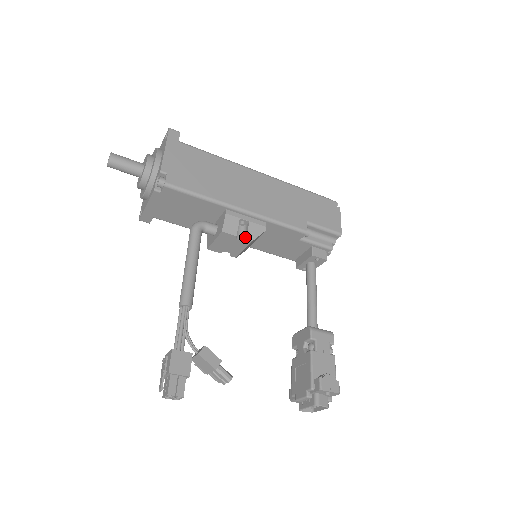
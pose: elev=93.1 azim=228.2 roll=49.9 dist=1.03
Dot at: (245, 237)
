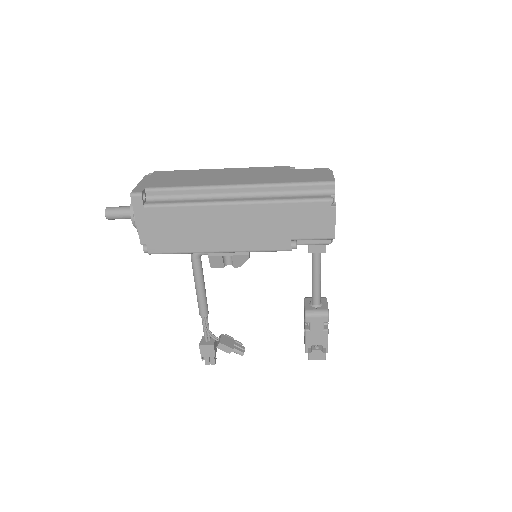
Dot at: (233, 265)
